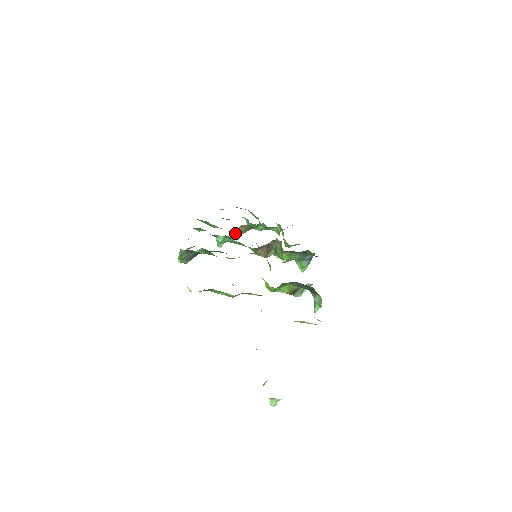
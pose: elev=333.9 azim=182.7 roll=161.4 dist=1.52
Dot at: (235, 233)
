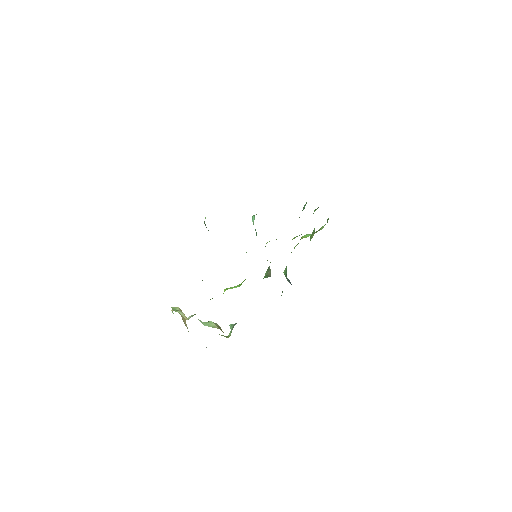
Dot at: occluded
